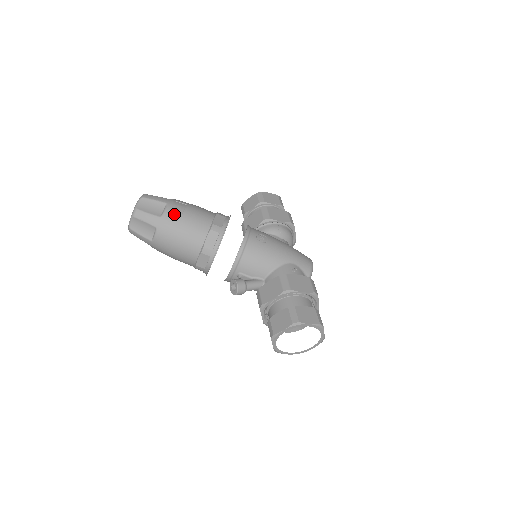
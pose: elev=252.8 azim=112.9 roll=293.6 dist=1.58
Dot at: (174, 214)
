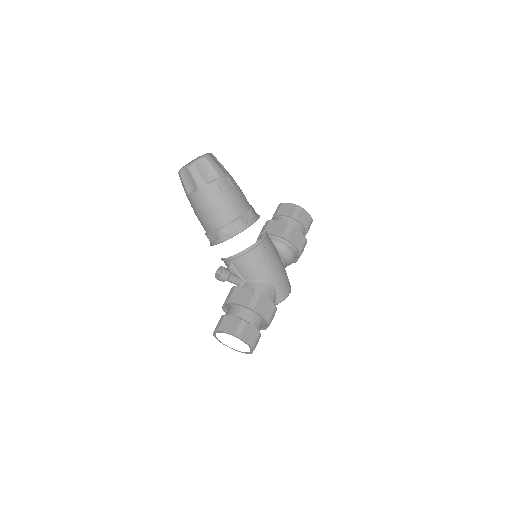
Dot at: (218, 190)
